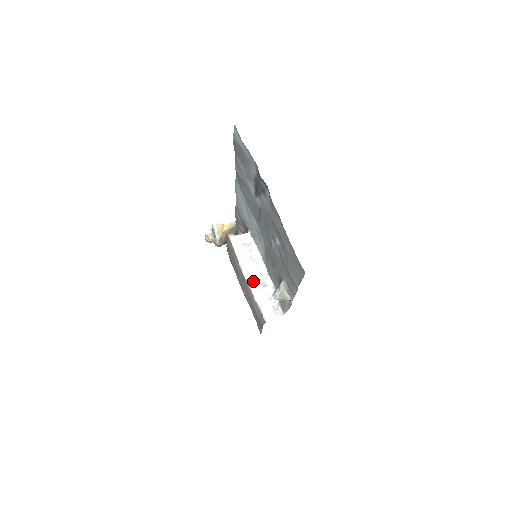
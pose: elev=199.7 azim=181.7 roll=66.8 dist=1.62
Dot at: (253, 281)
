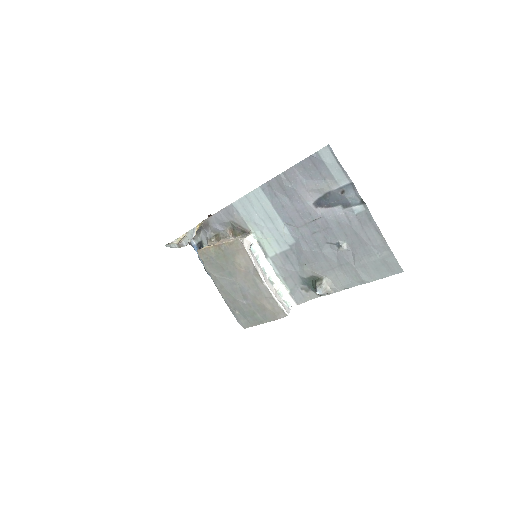
Dot at: (266, 281)
